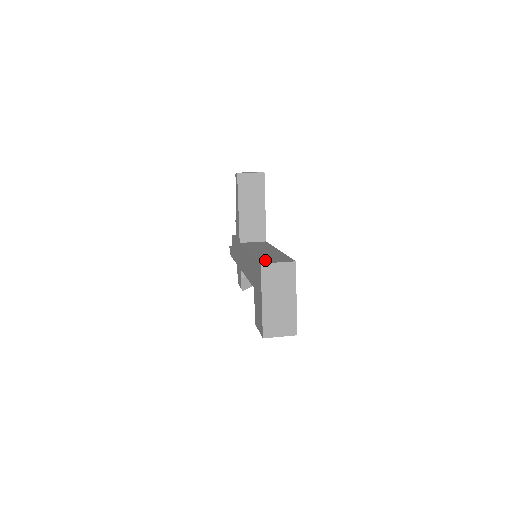
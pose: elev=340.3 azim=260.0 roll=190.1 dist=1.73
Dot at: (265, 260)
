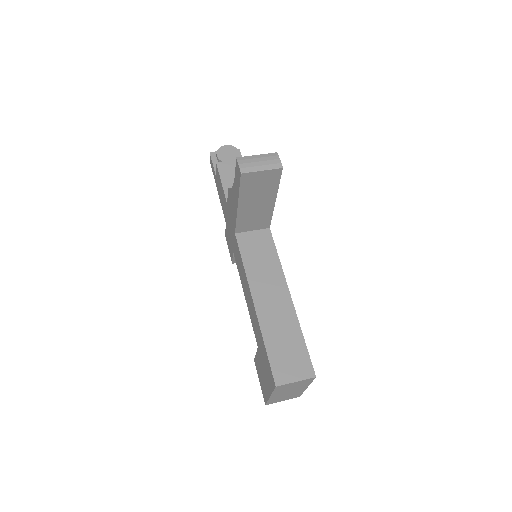
Dot at: (279, 367)
